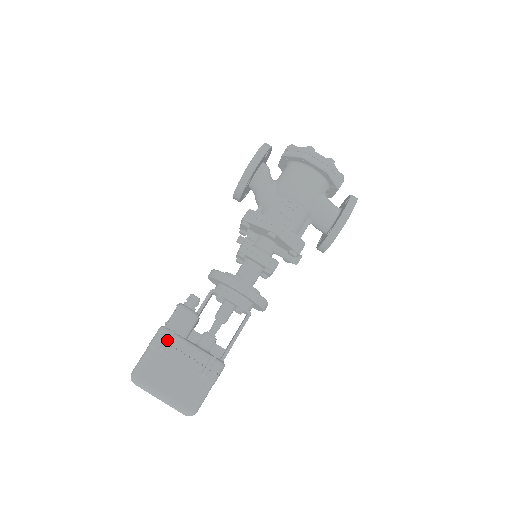
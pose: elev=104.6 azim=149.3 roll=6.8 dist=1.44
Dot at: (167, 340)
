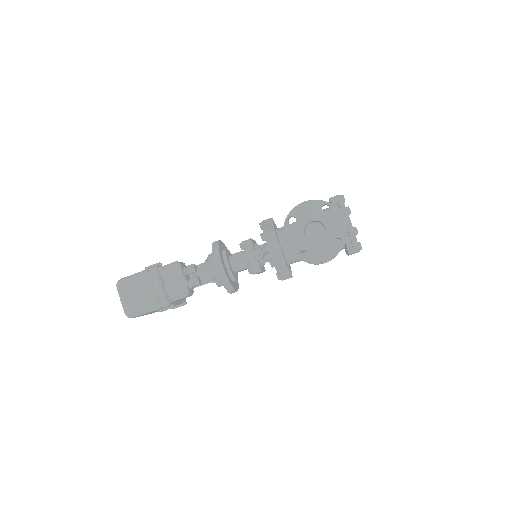
Dot at: occluded
